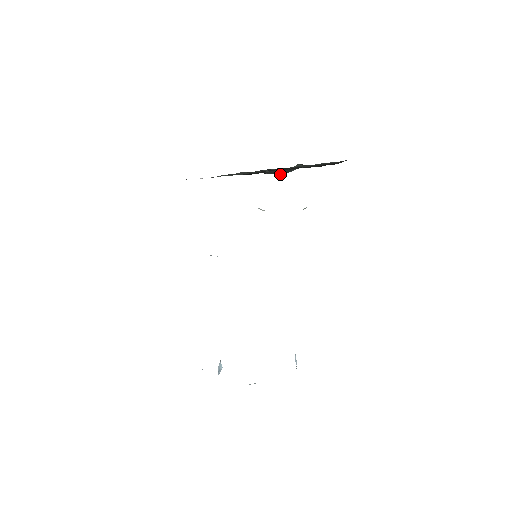
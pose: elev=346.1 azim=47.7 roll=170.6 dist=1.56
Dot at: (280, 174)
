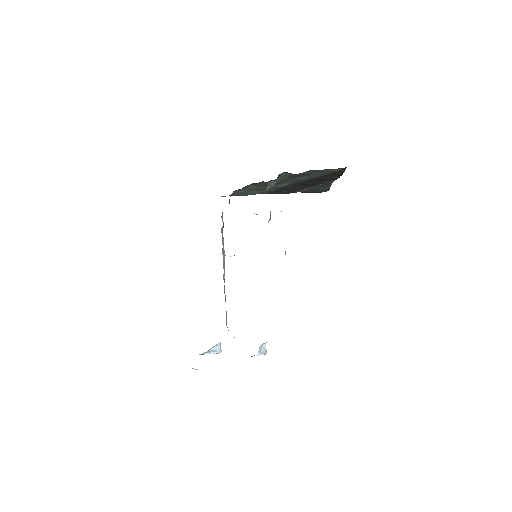
Dot at: (274, 184)
